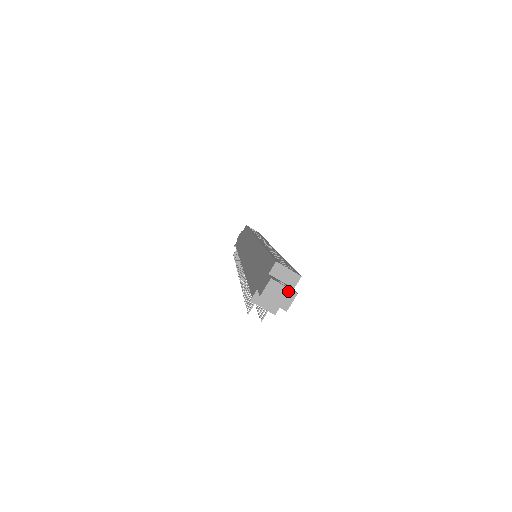
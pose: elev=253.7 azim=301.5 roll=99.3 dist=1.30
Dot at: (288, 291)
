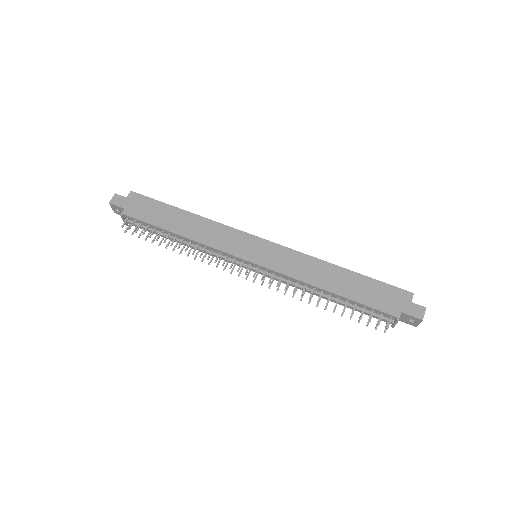
Dot at: occluded
